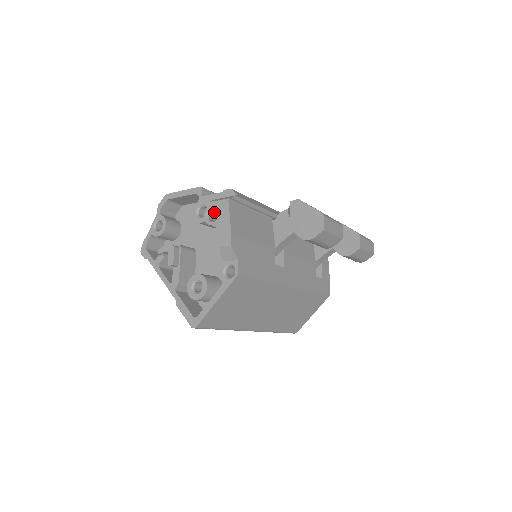
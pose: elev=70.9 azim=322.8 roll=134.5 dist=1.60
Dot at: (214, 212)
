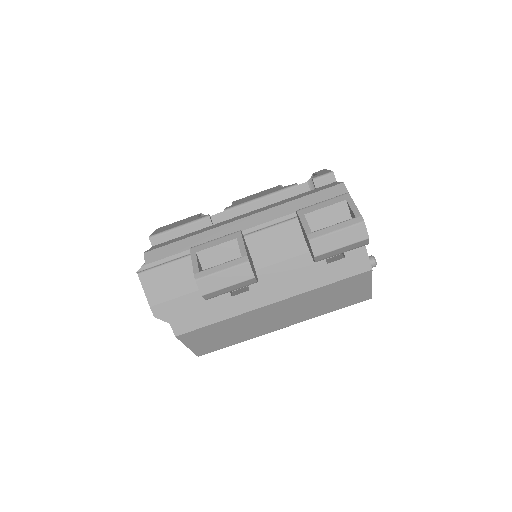
Dot at: occluded
